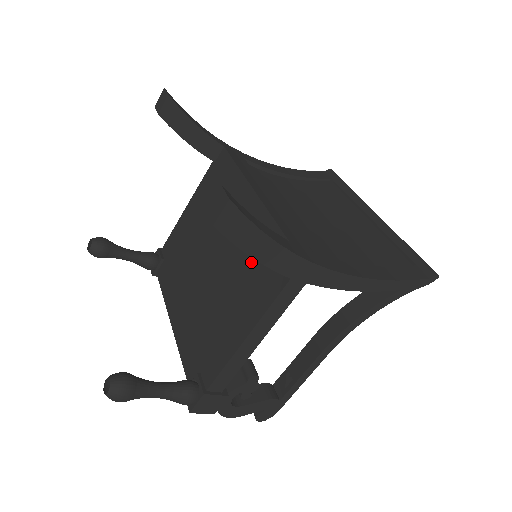
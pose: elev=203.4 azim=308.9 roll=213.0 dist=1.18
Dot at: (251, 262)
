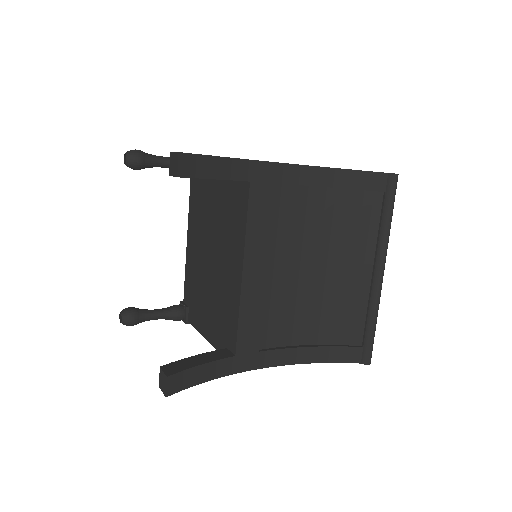
Dot at: (225, 310)
